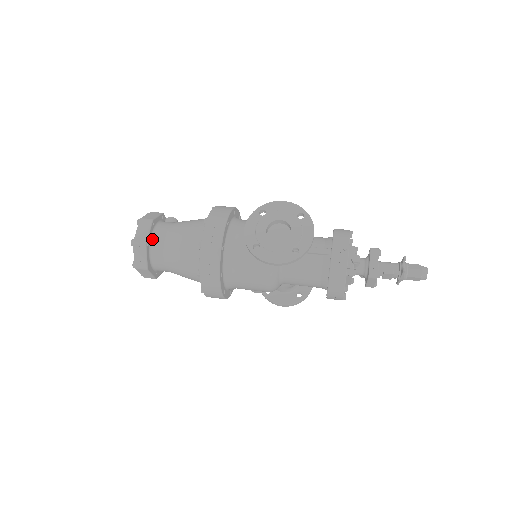
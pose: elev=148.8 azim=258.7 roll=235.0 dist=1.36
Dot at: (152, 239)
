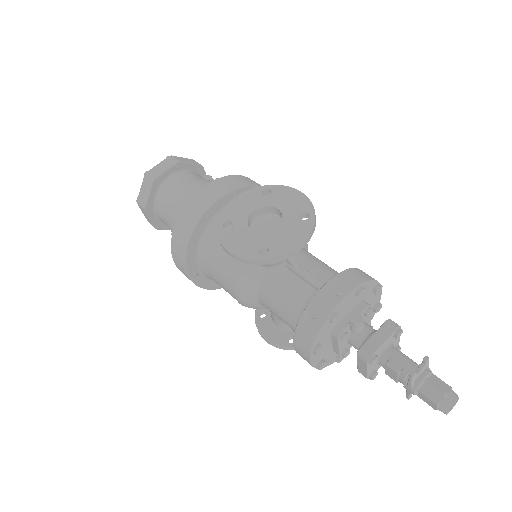
Dot at: (166, 180)
